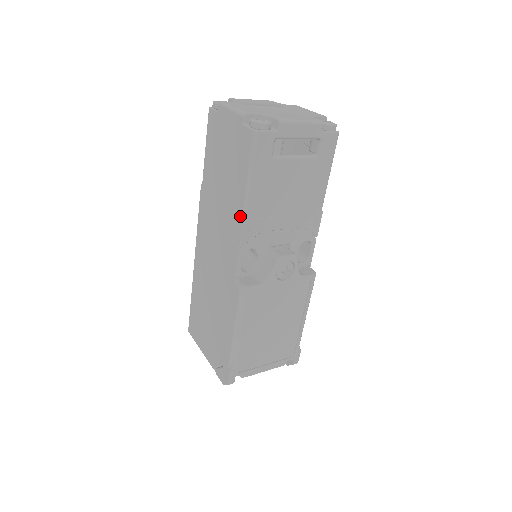
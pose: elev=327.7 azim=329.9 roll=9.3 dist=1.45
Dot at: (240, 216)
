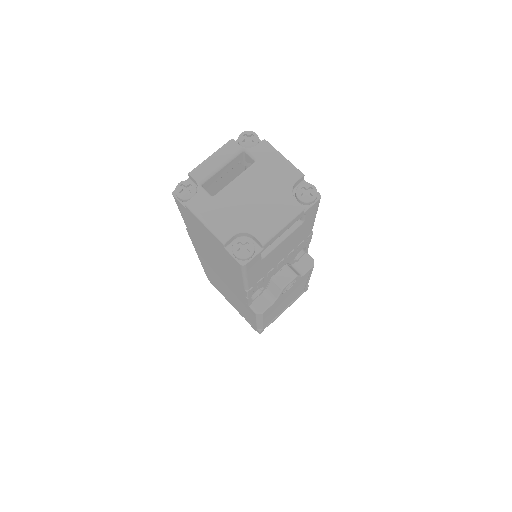
Dot at: (242, 288)
